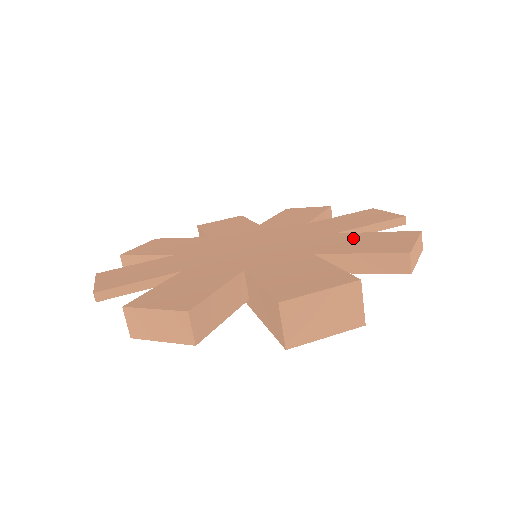
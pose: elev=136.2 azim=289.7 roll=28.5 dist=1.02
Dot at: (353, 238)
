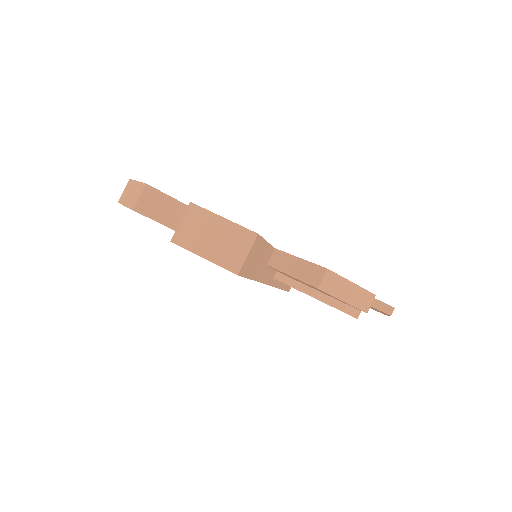
Dot at: occluded
